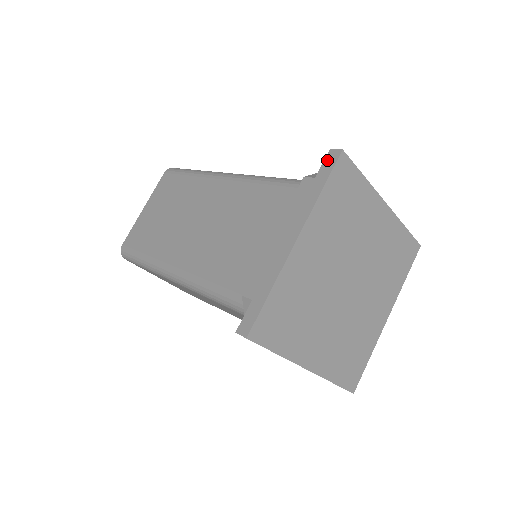
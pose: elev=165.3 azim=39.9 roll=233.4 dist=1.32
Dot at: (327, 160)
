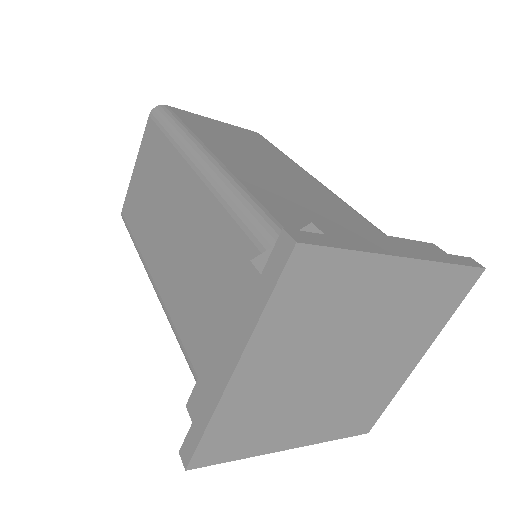
Dot at: (276, 250)
